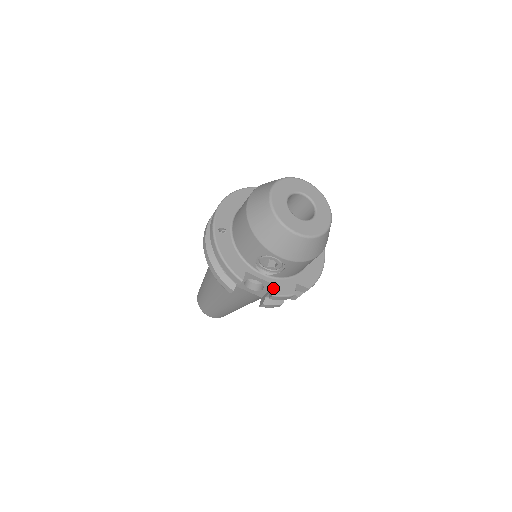
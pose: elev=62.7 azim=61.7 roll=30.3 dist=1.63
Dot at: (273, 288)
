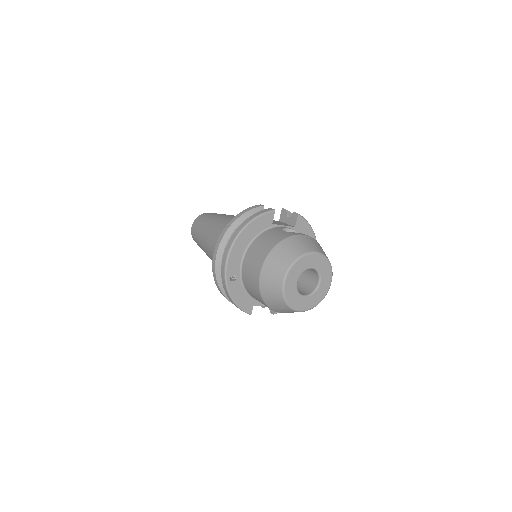
Dot at: occluded
